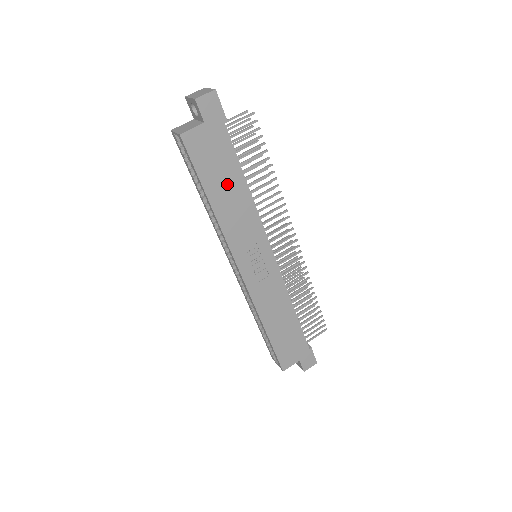
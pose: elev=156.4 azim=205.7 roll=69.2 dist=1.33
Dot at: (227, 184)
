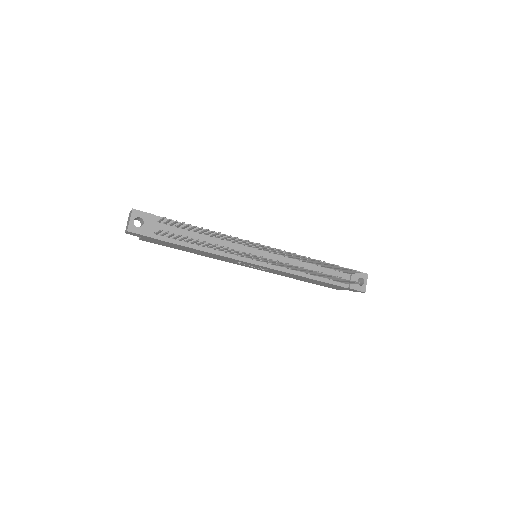
Dot at: (188, 249)
